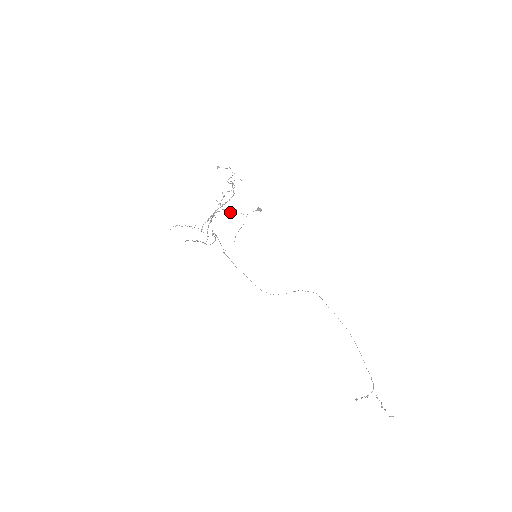
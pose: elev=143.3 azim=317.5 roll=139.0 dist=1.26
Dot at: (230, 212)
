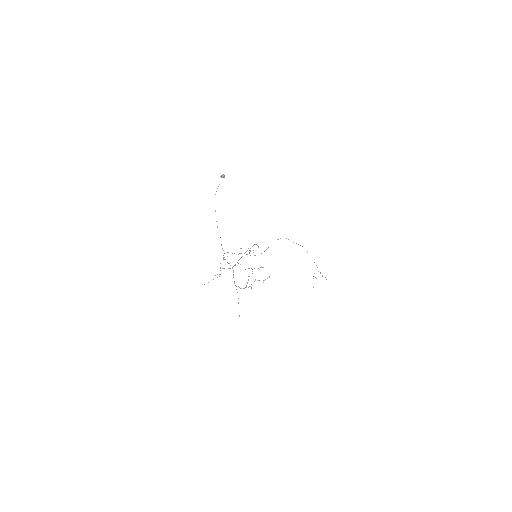
Dot at: occluded
